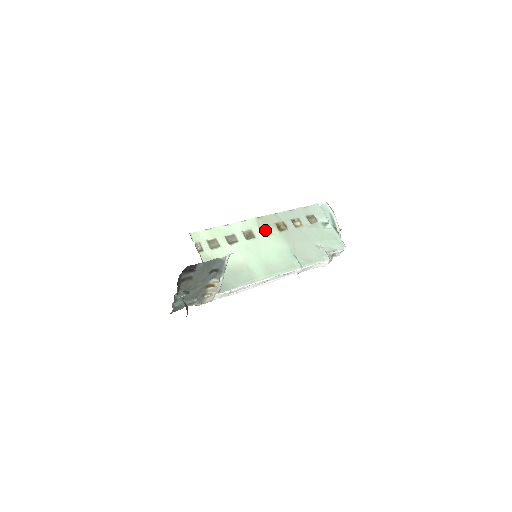
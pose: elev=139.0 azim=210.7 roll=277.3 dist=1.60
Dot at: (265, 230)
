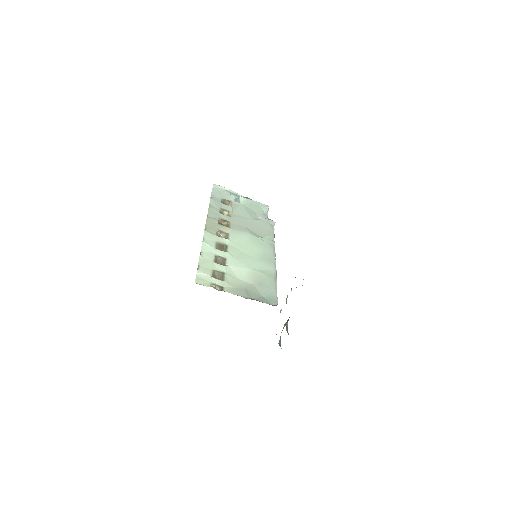
Dot at: (221, 235)
